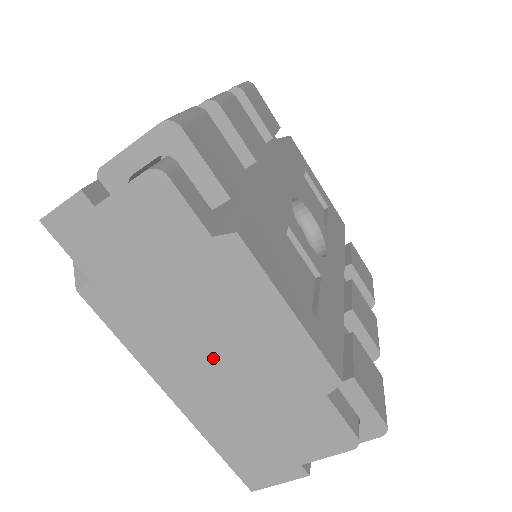
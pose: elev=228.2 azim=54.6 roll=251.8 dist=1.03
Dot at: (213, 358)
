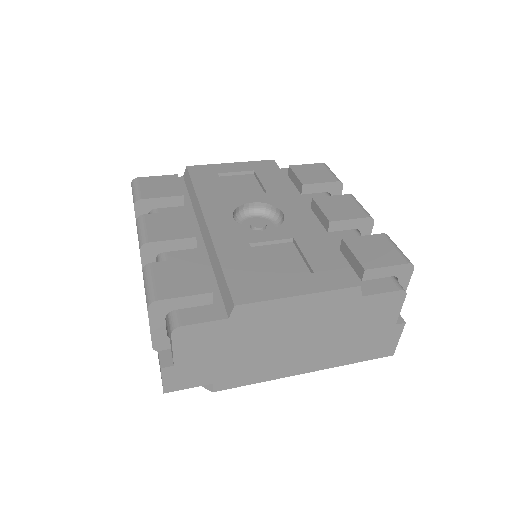
Dot at: (298, 344)
